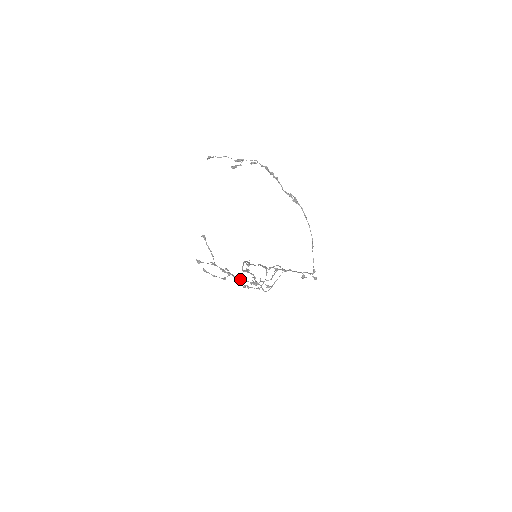
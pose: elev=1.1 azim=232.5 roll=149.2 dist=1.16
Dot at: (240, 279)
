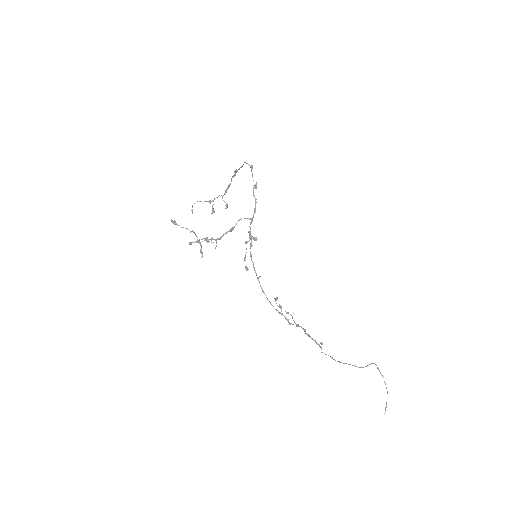
Dot at: (221, 237)
